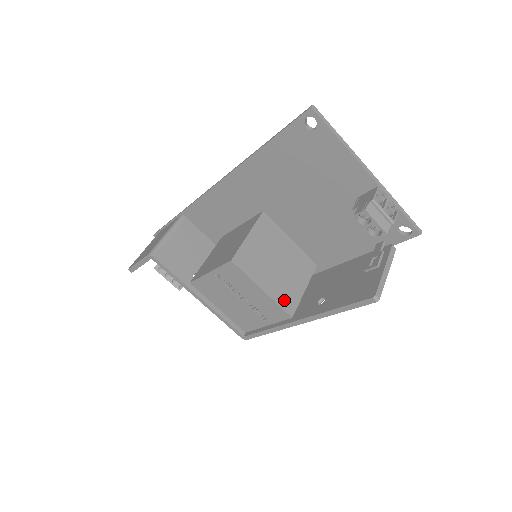
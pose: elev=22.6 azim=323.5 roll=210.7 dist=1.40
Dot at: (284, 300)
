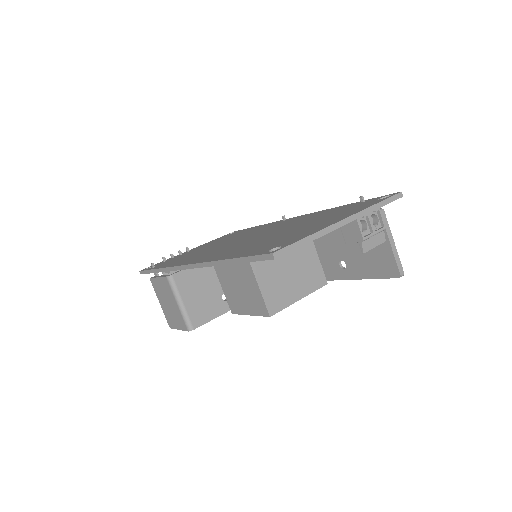
Dot at: (314, 282)
